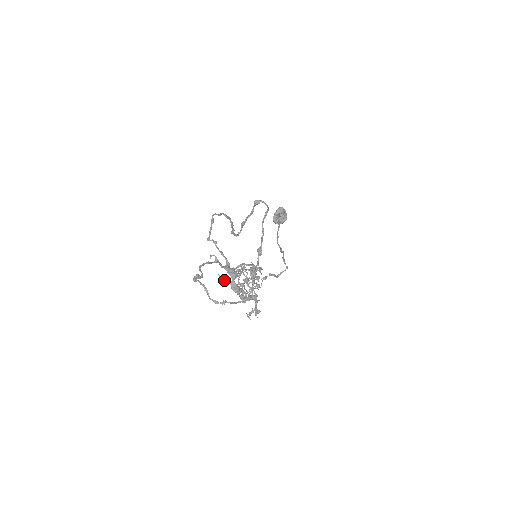
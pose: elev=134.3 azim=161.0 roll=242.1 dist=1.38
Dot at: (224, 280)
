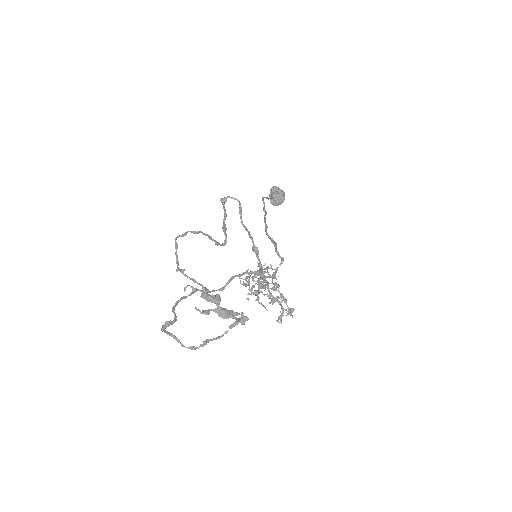
Dot at: (205, 312)
